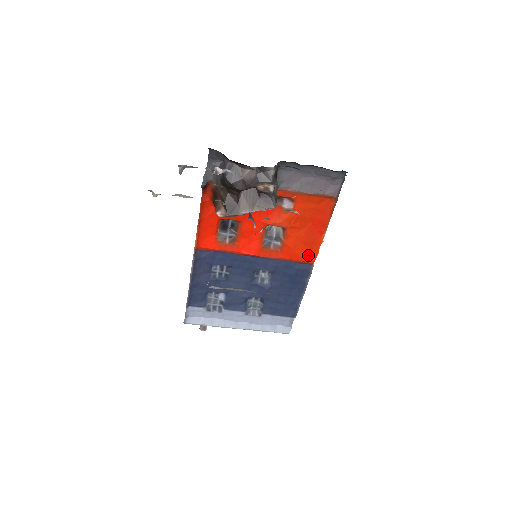
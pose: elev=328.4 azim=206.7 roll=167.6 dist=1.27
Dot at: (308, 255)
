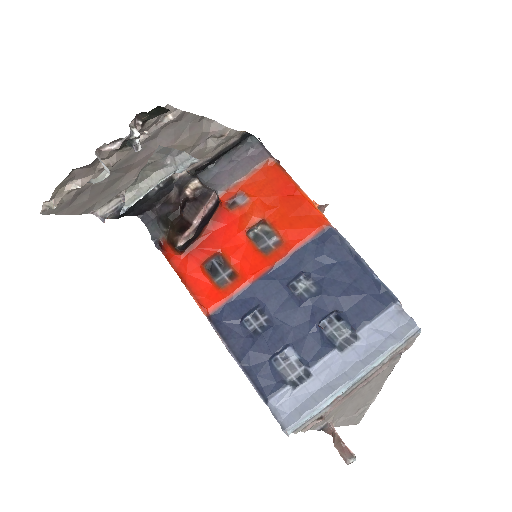
Dot at: (313, 221)
